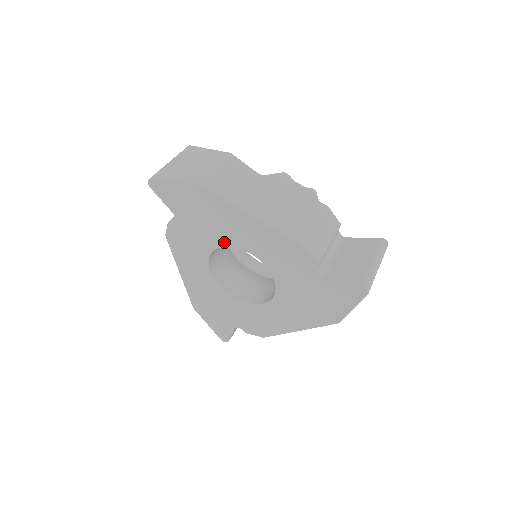
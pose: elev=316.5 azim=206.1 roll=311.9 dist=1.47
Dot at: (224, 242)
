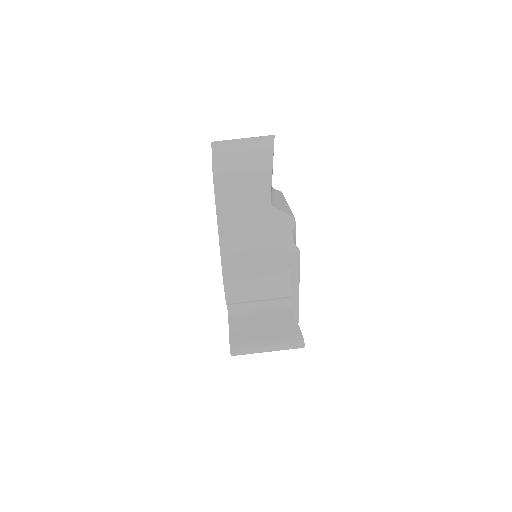
Dot at: occluded
